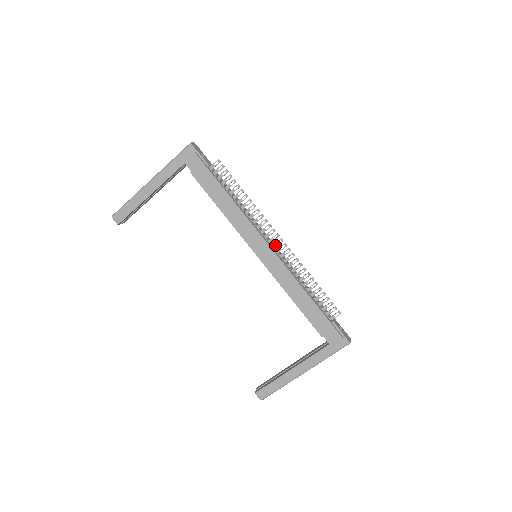
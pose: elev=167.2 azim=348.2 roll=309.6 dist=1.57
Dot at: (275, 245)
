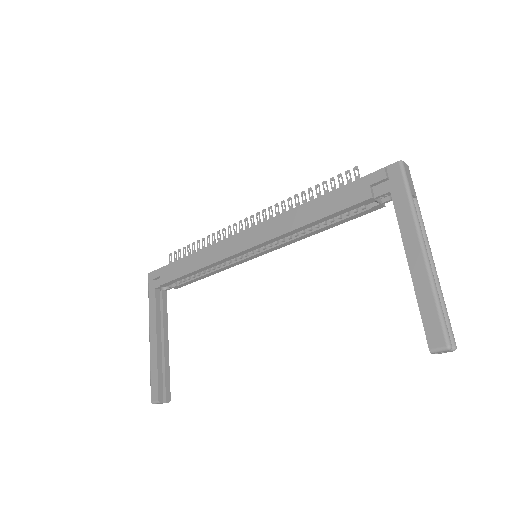
Dot at: occluded
